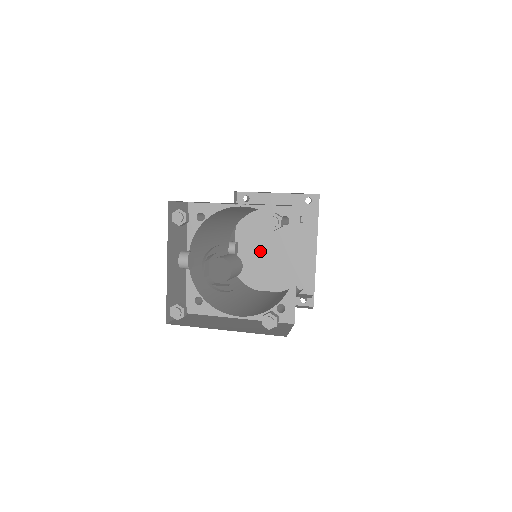
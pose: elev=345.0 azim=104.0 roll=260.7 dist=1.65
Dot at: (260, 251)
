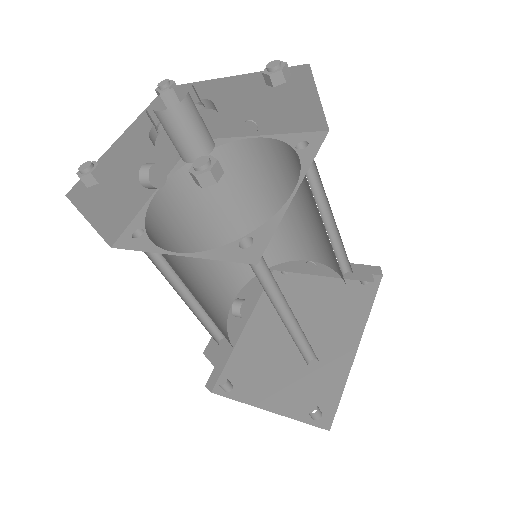
Dot at: (277, 333)
